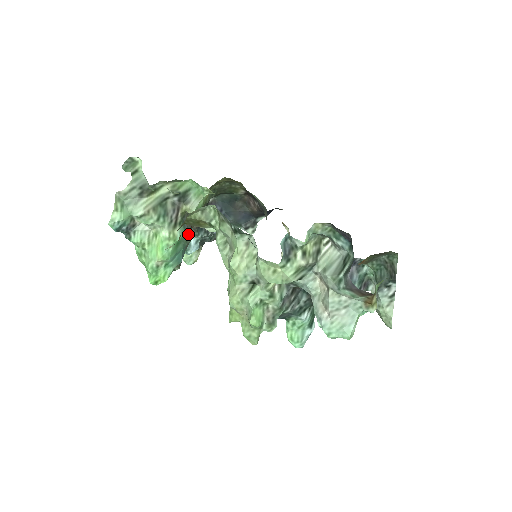
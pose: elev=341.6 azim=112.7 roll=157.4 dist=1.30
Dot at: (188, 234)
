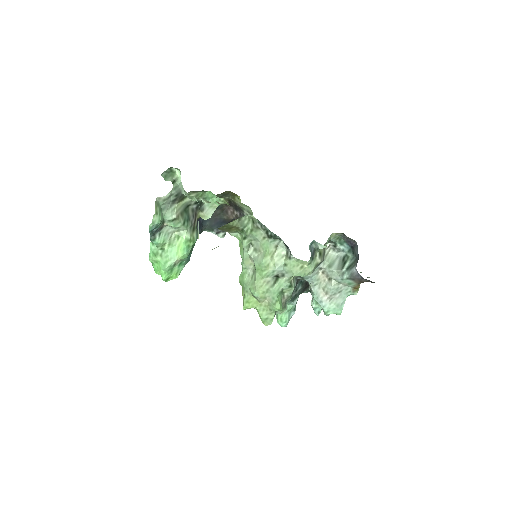
Dot at: occluded
